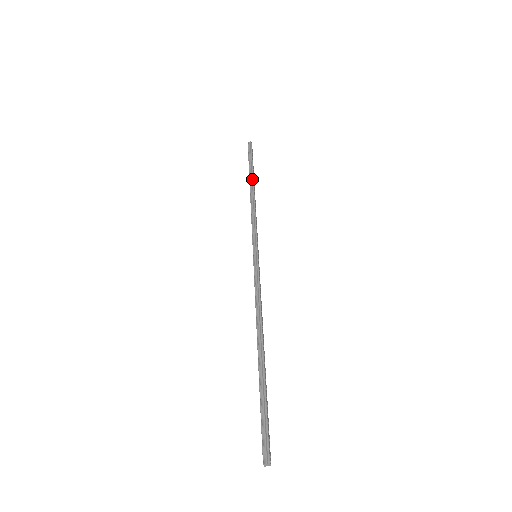
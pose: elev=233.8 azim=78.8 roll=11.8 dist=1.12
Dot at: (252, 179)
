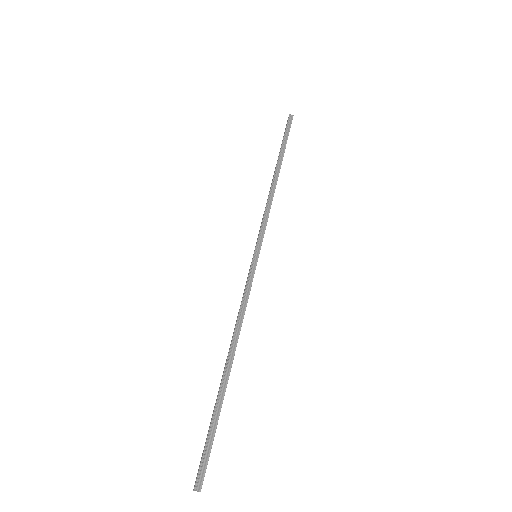
Dot at: (280, 163)
